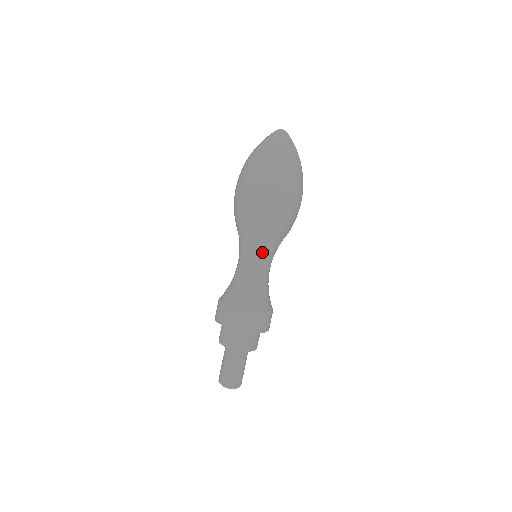
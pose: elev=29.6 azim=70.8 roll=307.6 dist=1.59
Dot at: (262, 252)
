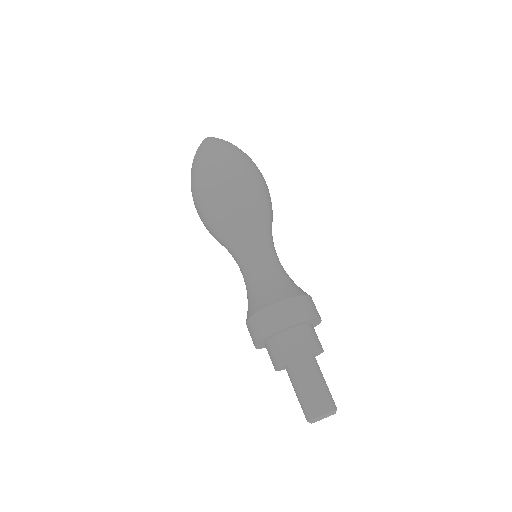
Dot at: (243, 245)
